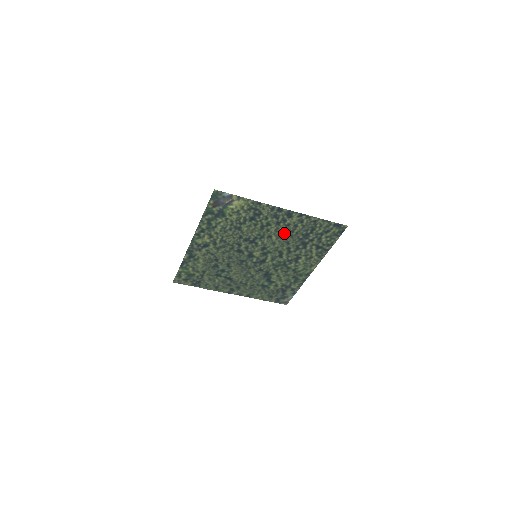
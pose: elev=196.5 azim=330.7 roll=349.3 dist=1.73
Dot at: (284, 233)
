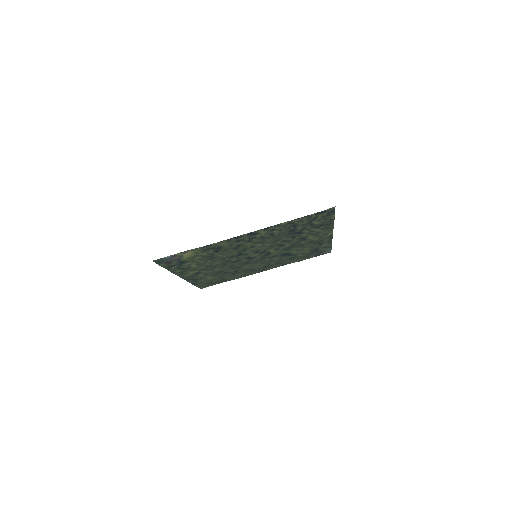
Dot at: (265, 240)
